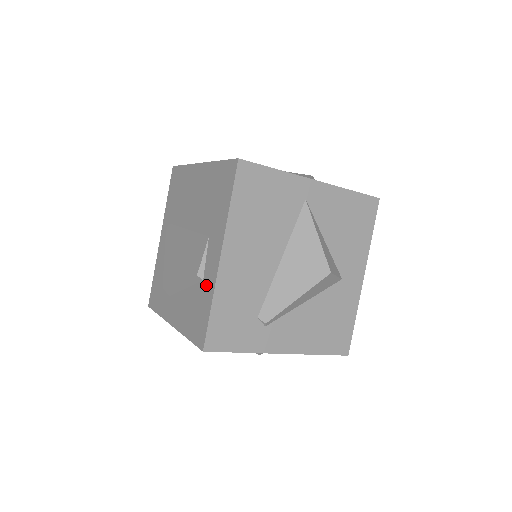
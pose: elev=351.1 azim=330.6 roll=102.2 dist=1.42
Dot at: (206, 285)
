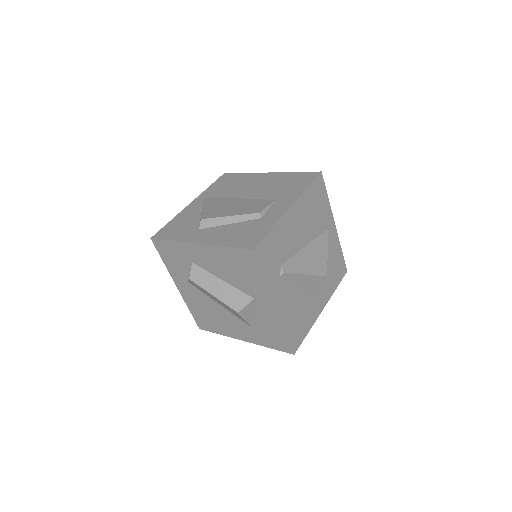
Dot at: (266, 220)
